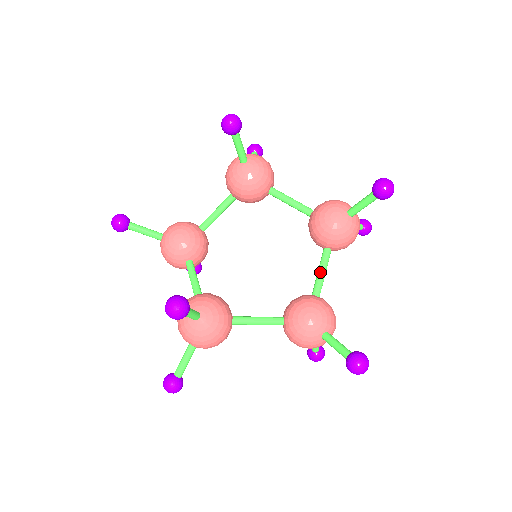
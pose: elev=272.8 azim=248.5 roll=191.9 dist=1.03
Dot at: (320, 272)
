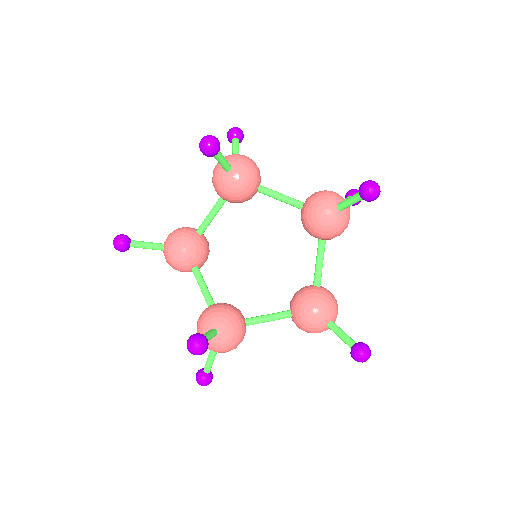
Dot at: (318, 264)
